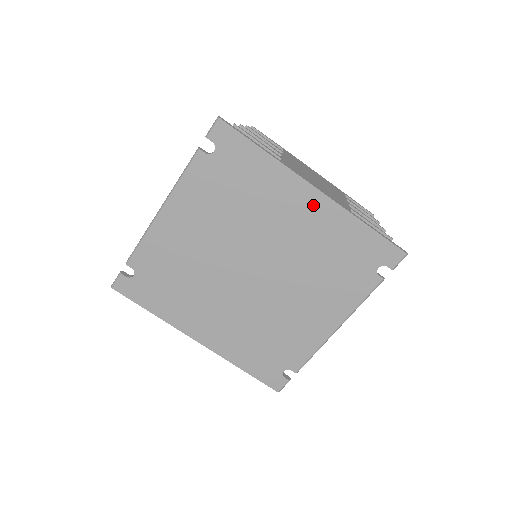
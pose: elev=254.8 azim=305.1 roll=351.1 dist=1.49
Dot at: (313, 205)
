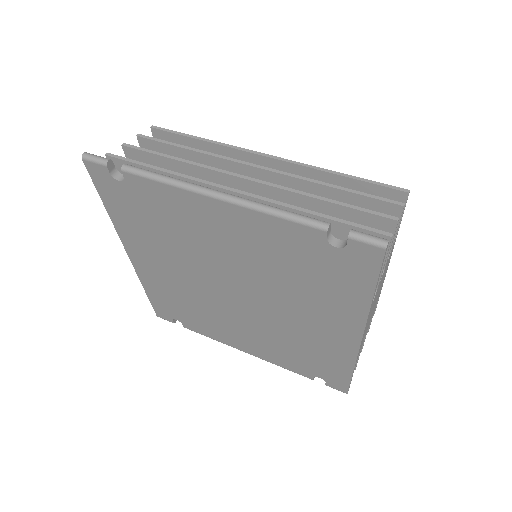
Dot at: (342, 338)
